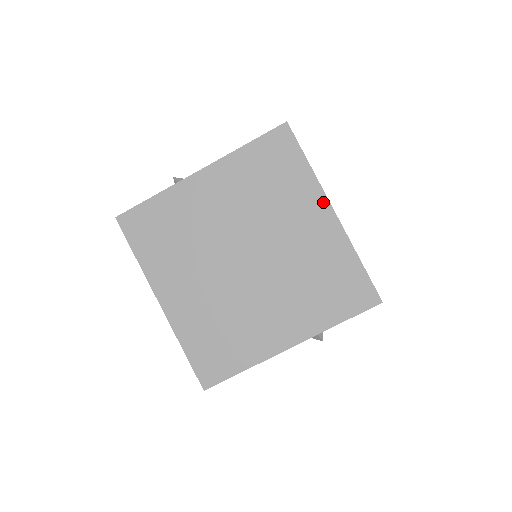
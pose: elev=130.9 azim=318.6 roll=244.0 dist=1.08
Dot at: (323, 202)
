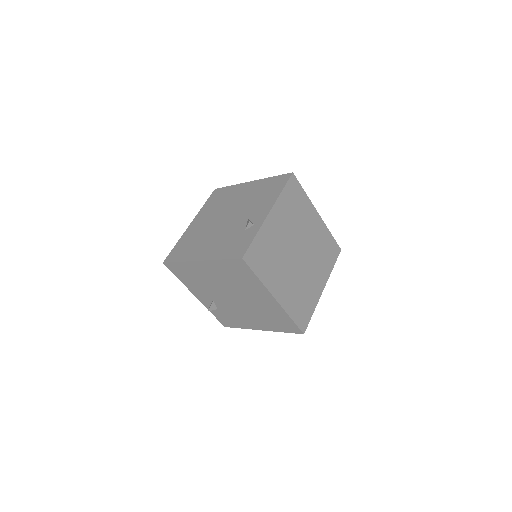
Dot at: (314, 211)
